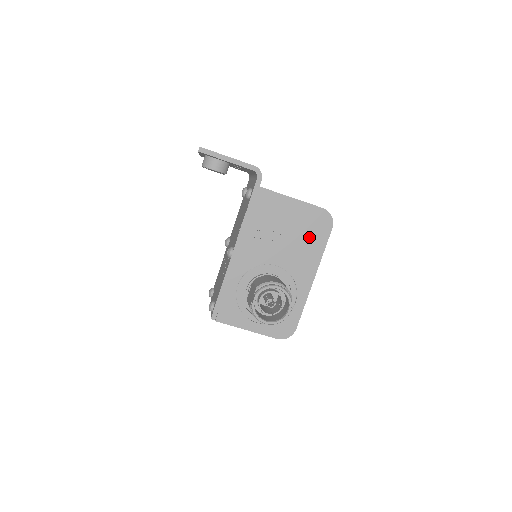
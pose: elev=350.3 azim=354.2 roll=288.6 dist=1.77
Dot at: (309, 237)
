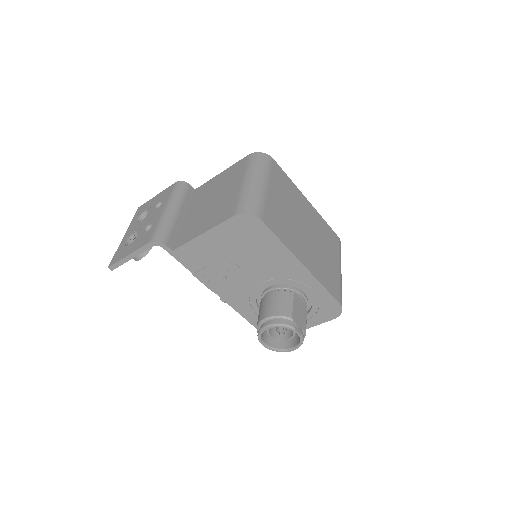
Dot at: (255, 245)
